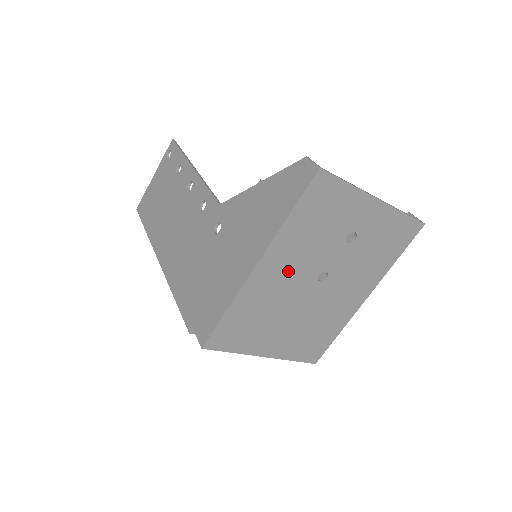
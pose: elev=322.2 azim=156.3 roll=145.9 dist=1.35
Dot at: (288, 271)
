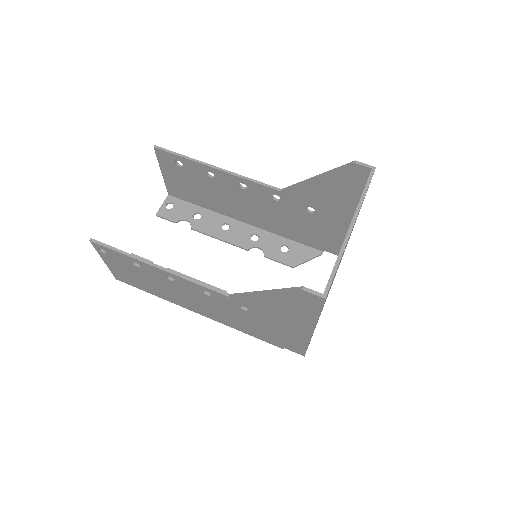
Dot at: occluded
